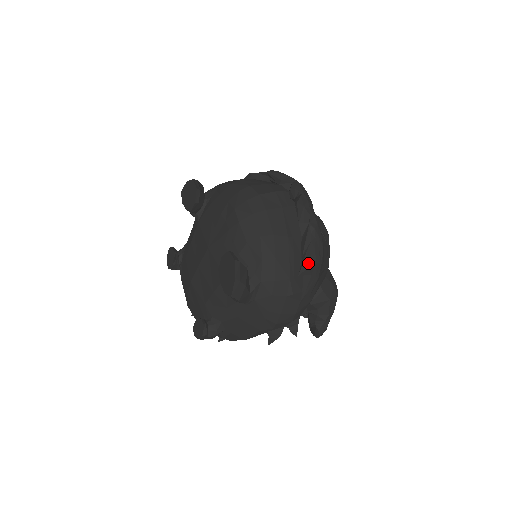
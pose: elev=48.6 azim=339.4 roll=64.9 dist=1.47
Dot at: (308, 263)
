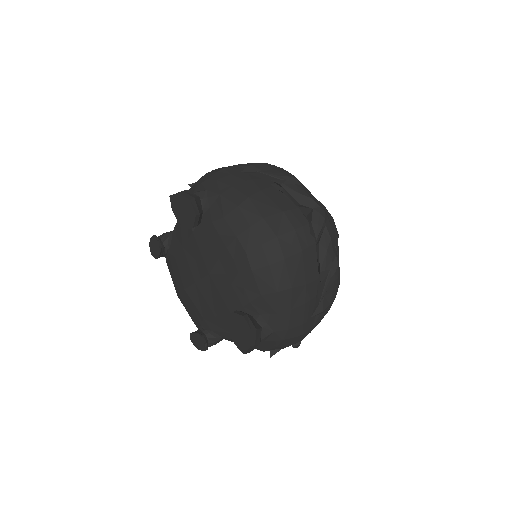
Dot at: (323, 307)
